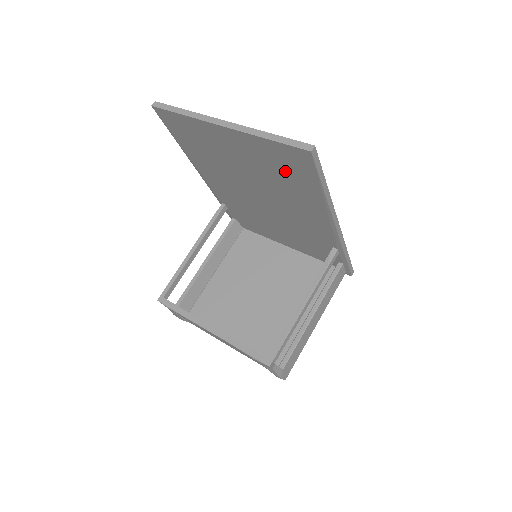
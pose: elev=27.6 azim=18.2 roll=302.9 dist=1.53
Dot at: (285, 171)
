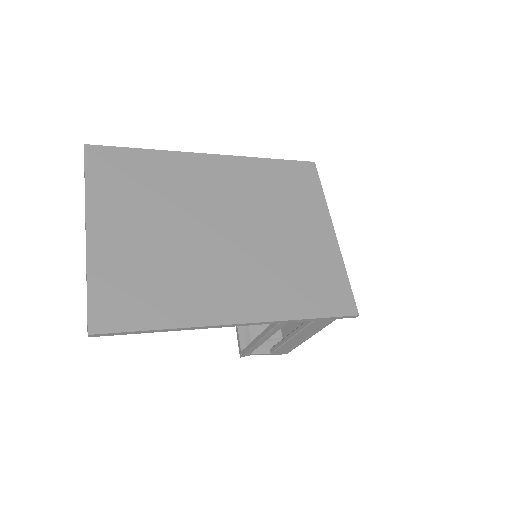
Dot at: (140, 290)
